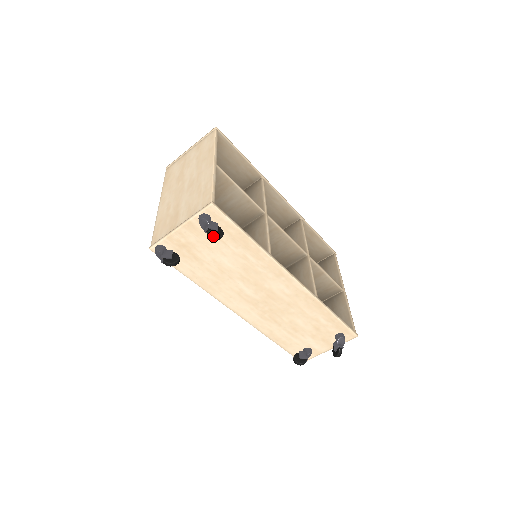
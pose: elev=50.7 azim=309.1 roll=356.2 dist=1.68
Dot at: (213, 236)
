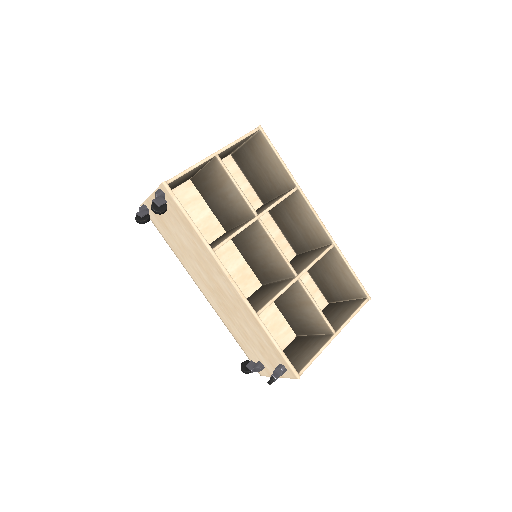
Dot at: (152, 209)
